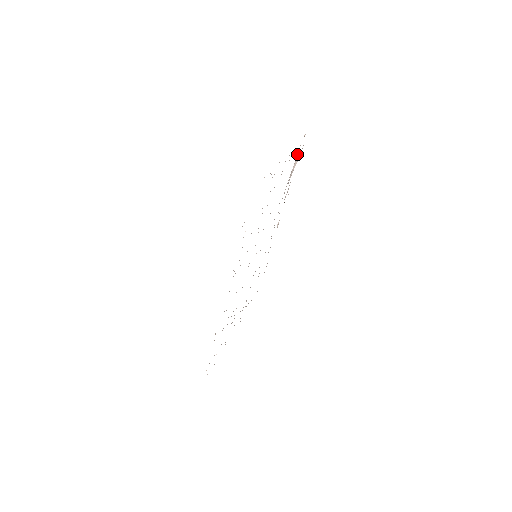
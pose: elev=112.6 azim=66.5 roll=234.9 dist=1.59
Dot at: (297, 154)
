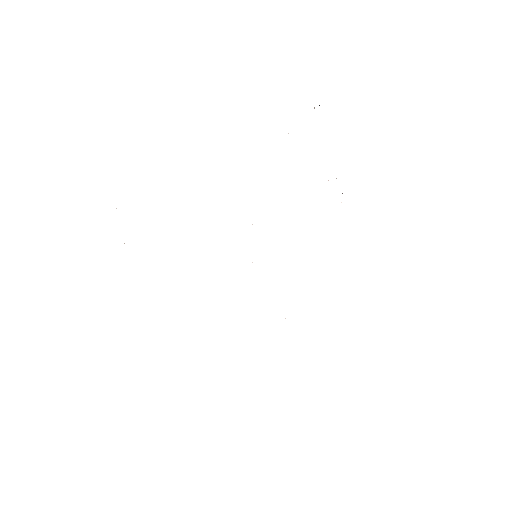
Dot at: occluded
